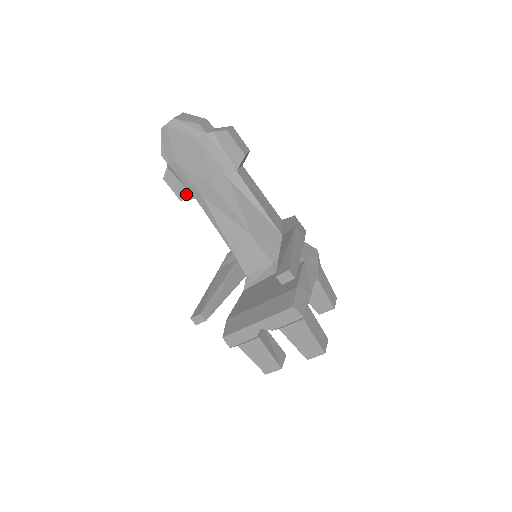
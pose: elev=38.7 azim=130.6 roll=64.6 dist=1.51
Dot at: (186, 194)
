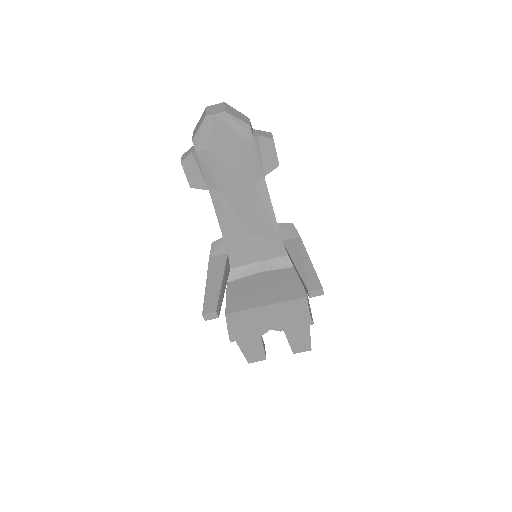
Dot at: (200, 183)
